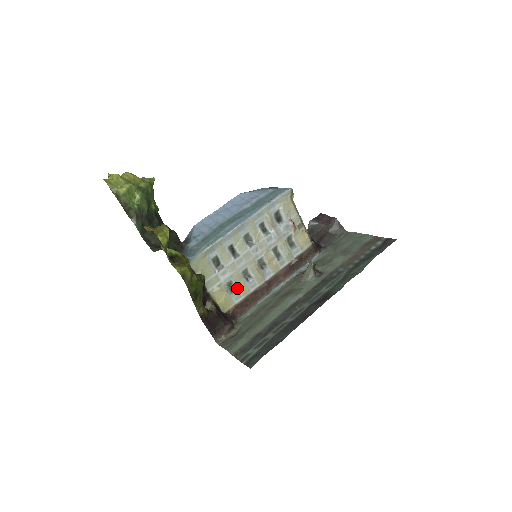
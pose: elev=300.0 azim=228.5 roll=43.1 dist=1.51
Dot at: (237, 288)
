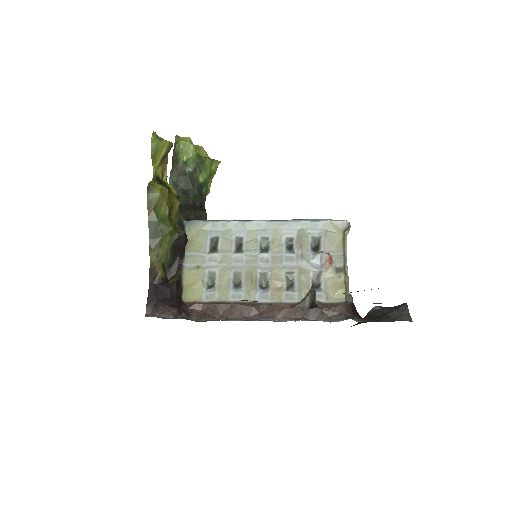
Dot at: (217, 286)
